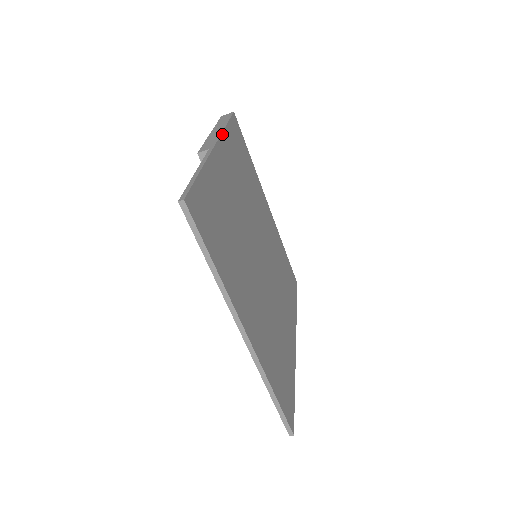
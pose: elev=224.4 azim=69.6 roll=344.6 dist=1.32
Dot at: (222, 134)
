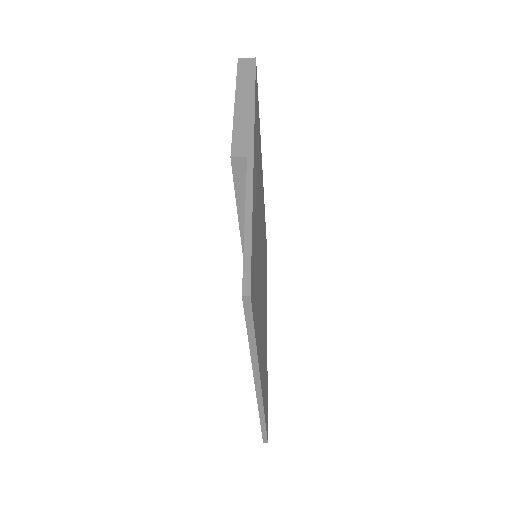
Dot at: (254, 117)
